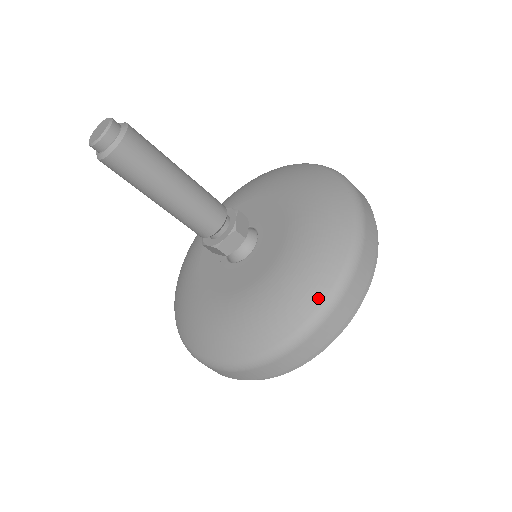
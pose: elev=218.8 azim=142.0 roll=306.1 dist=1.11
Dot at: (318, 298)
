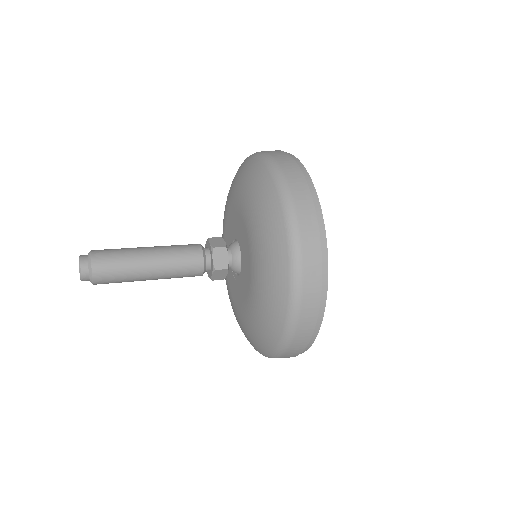
Dot at: (278, 330)
